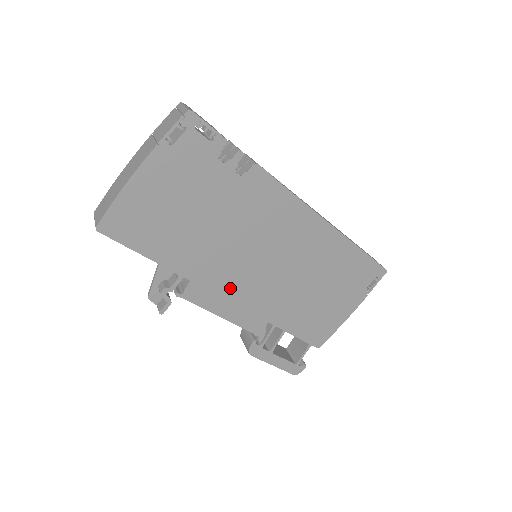
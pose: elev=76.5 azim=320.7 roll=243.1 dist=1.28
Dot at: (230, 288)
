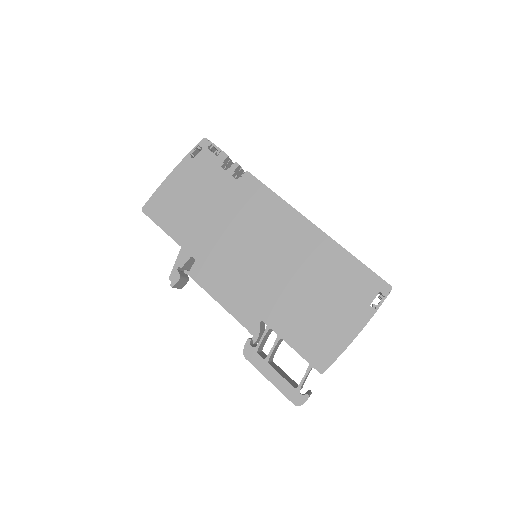
Dot at: (227, 274)
